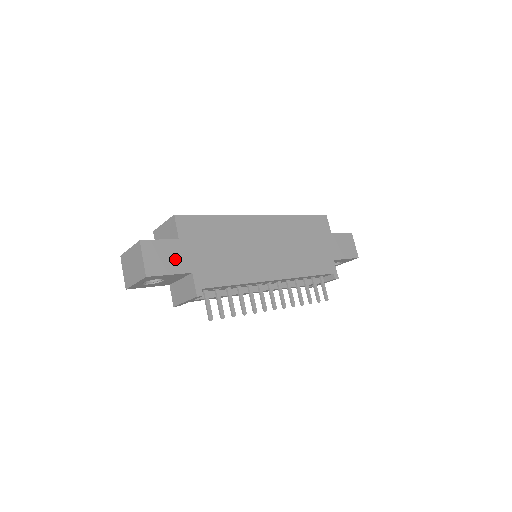
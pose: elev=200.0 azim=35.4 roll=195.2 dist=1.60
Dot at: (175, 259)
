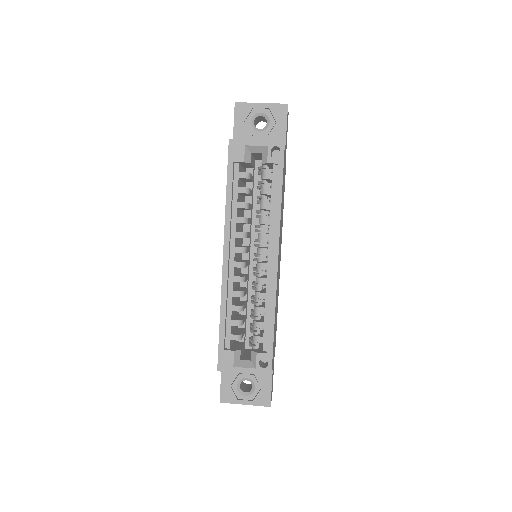
Dot at: (273, 369)
